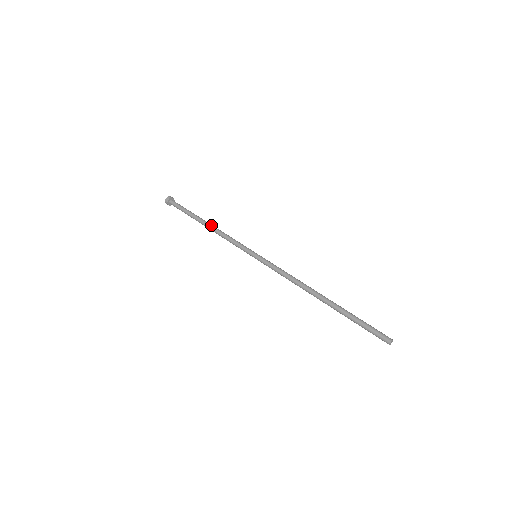
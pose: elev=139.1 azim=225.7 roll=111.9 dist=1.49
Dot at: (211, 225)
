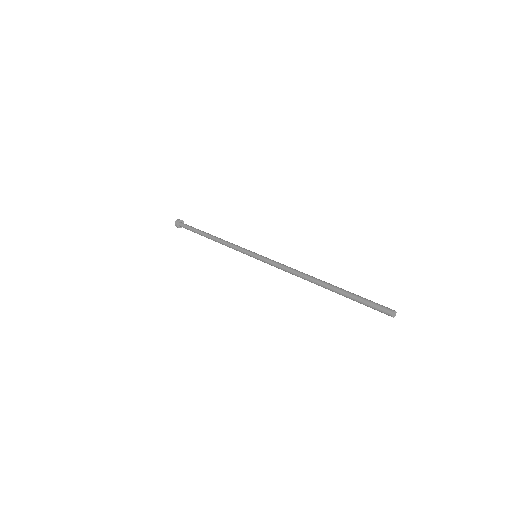
Dot at: (217, 237)
